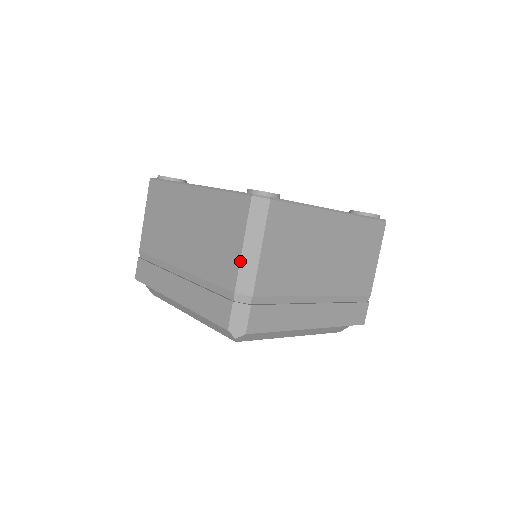
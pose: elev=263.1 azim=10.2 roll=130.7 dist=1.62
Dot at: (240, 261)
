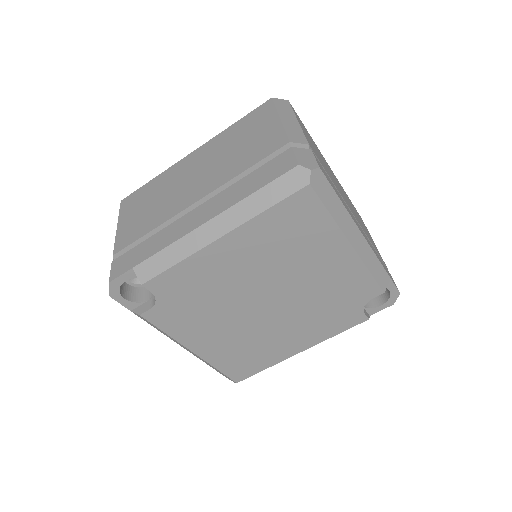
Dot at: (283, 125)
